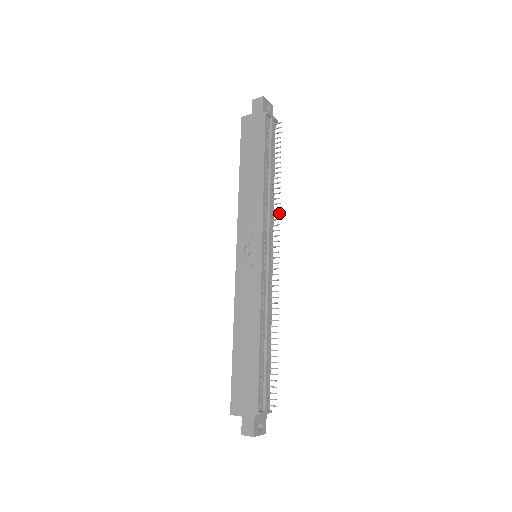
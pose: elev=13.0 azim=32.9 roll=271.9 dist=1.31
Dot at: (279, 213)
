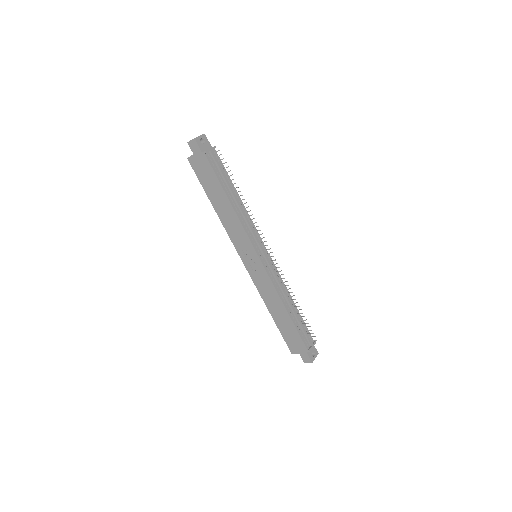
Dot at: (256, 222)
